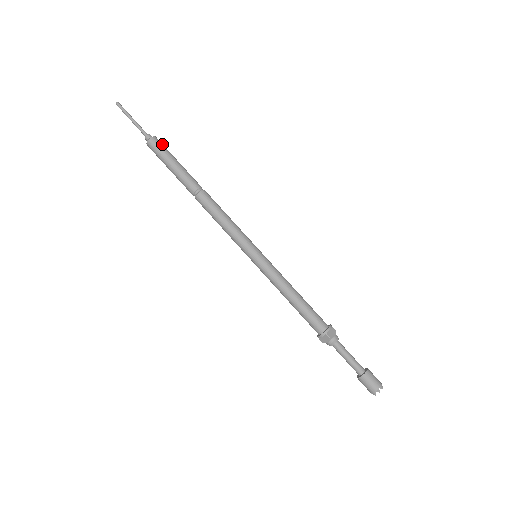
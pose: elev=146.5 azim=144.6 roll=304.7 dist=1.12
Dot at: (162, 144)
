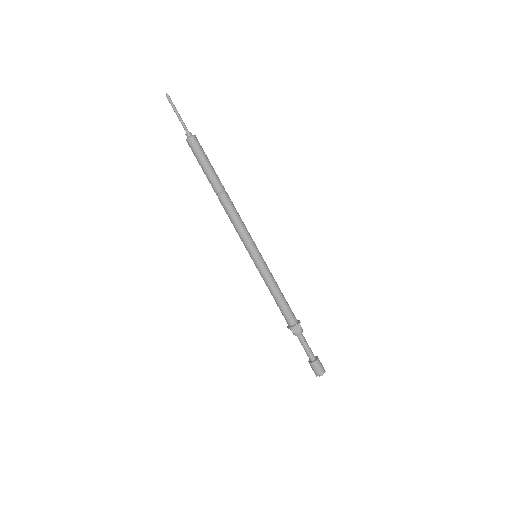
Dot at: (199, 144)
